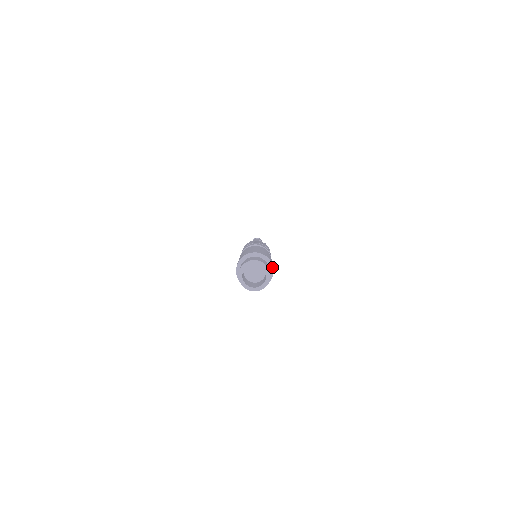
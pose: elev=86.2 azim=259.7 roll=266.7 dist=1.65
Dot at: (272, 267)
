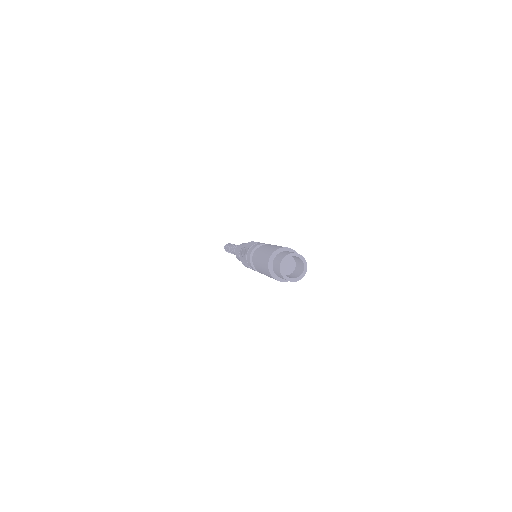
Dot at: occluded
